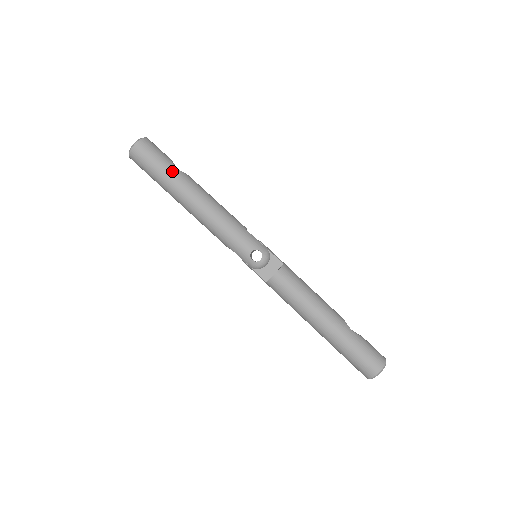
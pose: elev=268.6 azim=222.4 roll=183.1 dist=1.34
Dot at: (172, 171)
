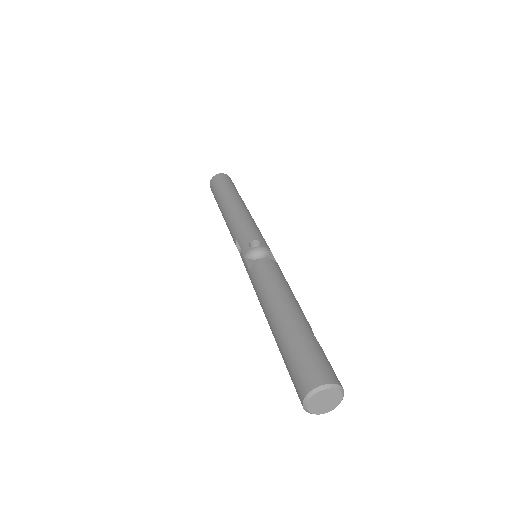
Dot at: (232, 189)
